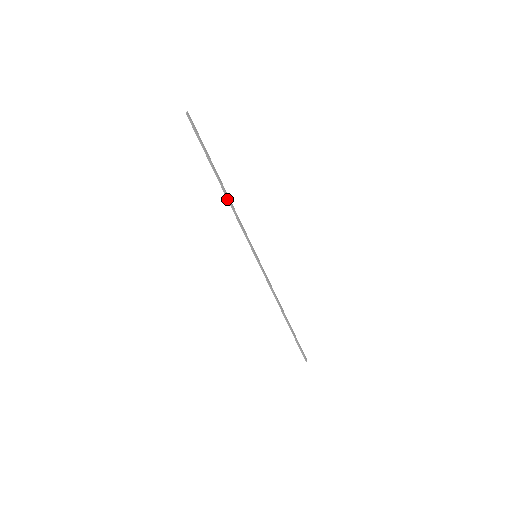
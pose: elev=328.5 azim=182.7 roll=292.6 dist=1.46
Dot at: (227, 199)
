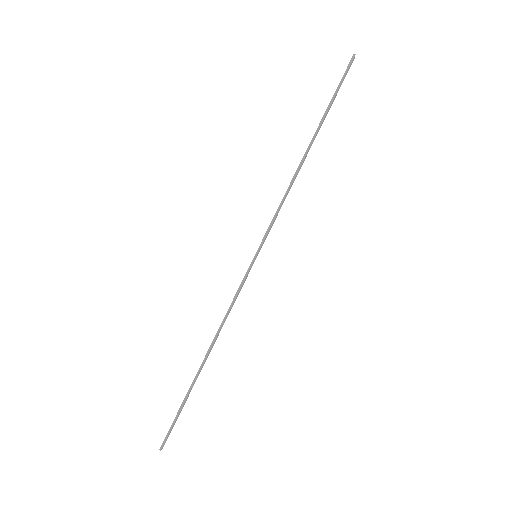
Dot at: (298, 166)
